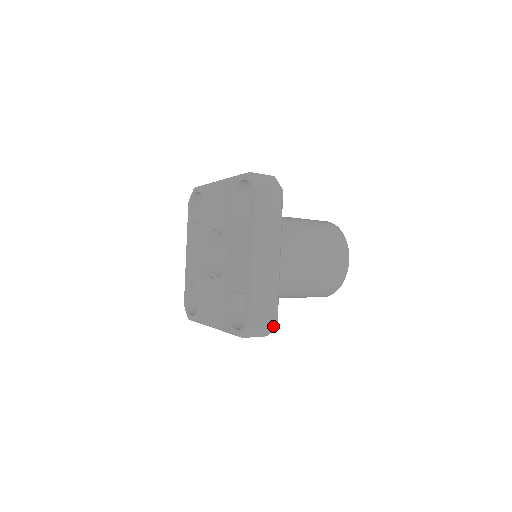
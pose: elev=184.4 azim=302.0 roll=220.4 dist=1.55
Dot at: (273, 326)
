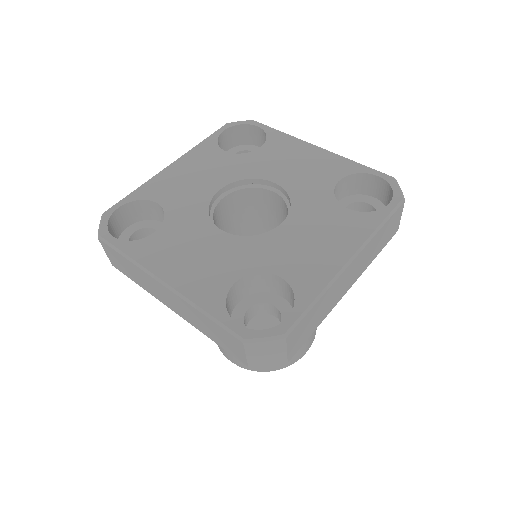
Dot at: occluded
